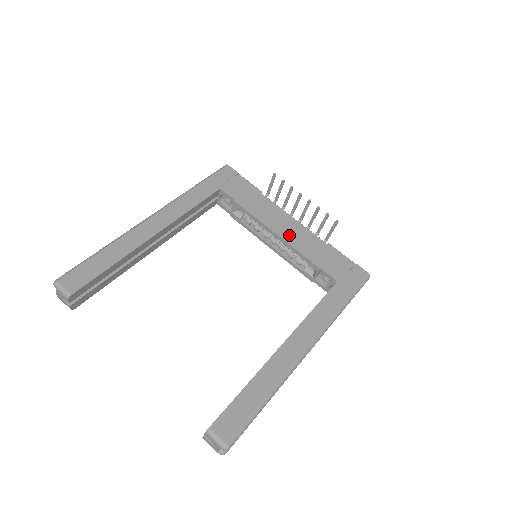
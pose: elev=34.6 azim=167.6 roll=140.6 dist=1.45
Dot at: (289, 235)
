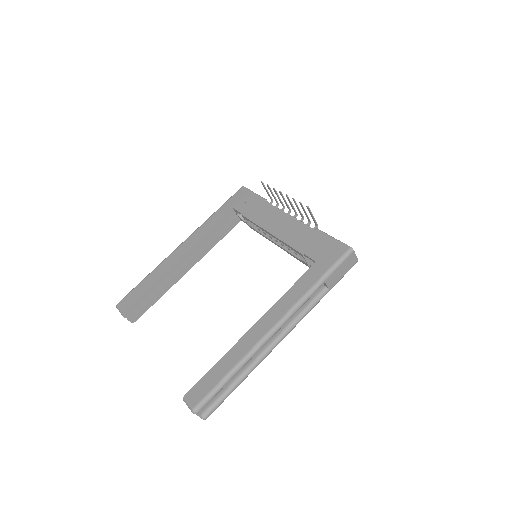
Dot at: (280, 231)
